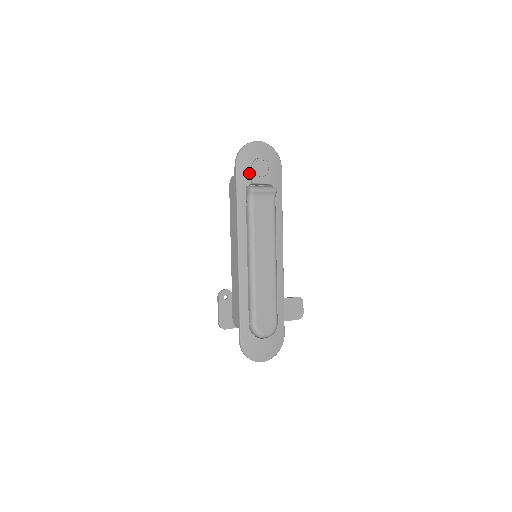
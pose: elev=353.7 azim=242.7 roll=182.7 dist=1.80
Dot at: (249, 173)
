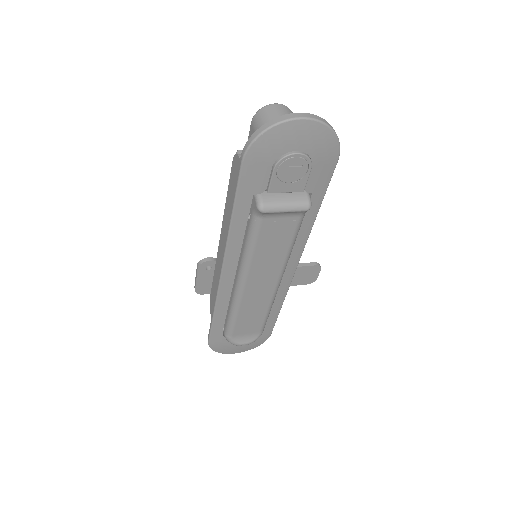
Dot at: (265, 175)
